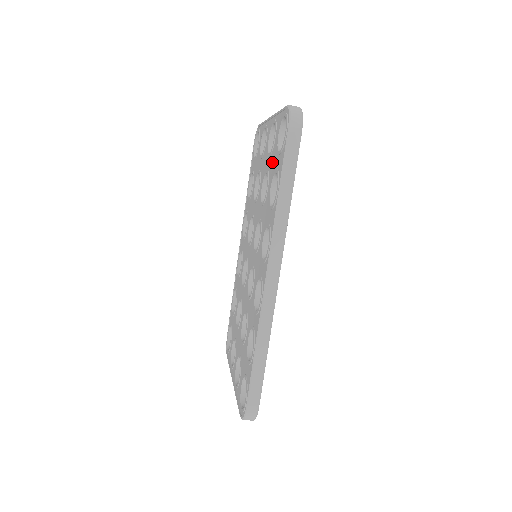
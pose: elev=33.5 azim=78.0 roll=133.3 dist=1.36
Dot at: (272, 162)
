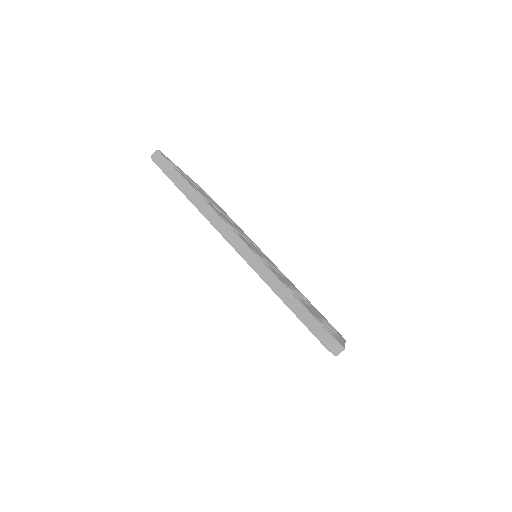
Dot at: occluded
